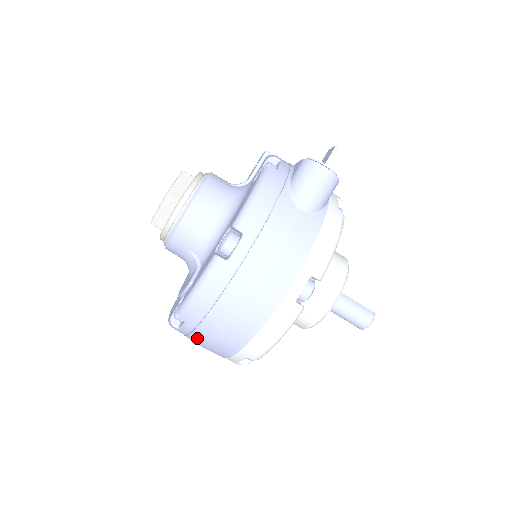
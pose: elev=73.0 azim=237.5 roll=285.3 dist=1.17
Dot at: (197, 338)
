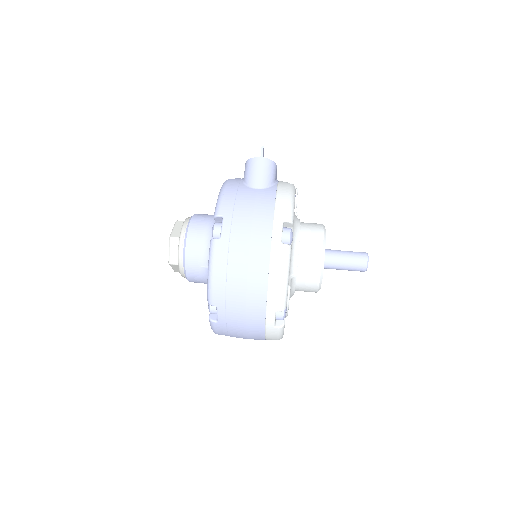
Dot at: (233, 319)
